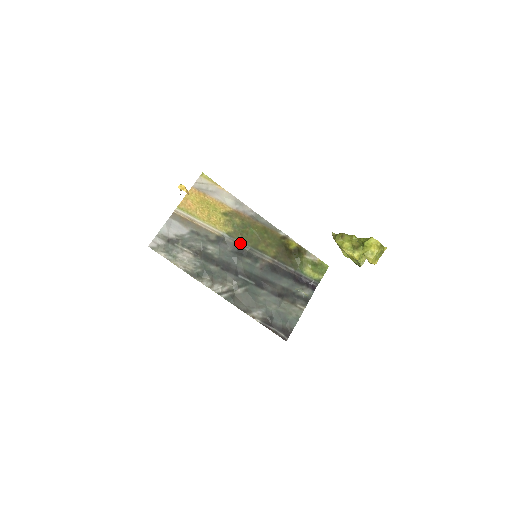
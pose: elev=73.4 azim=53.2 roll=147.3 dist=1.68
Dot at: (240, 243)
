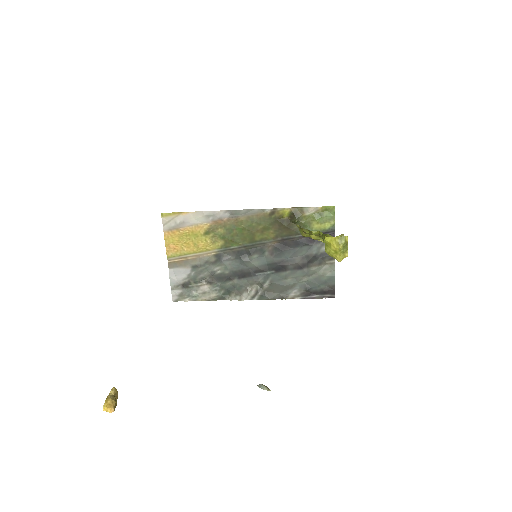
Dot at: (237, 247)
